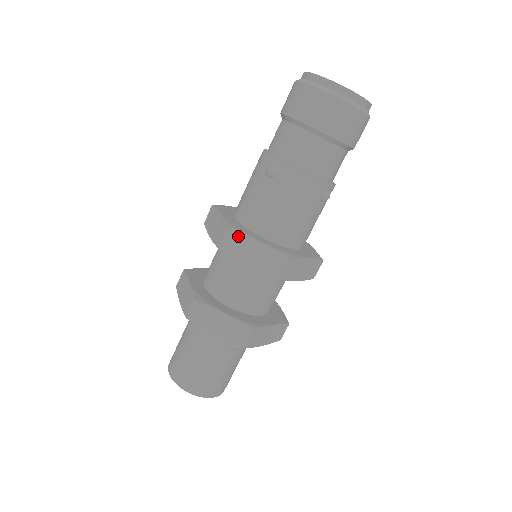
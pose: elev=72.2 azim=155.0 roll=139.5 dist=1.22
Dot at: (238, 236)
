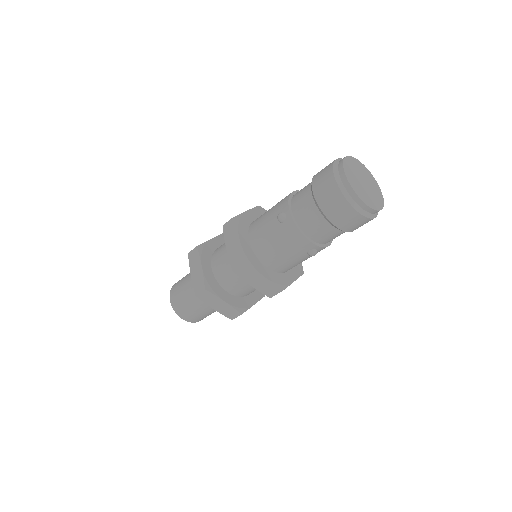
Dot at: occluded
